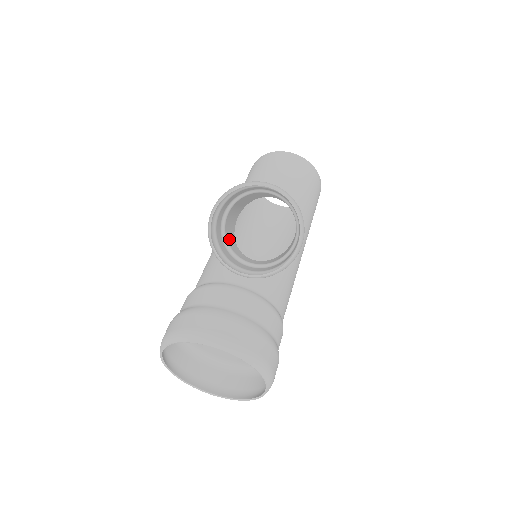
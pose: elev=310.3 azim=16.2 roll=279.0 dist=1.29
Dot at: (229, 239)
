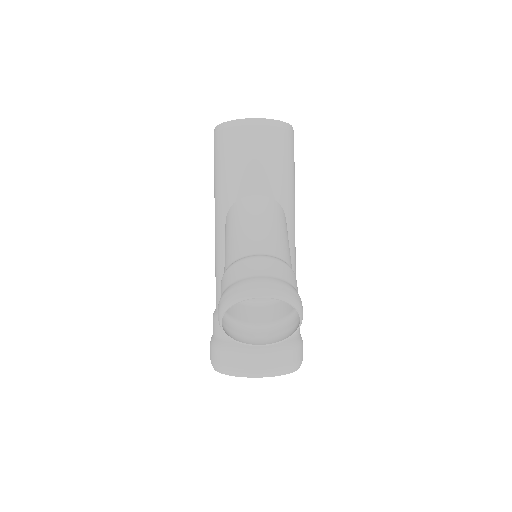
Dot at: occluded
